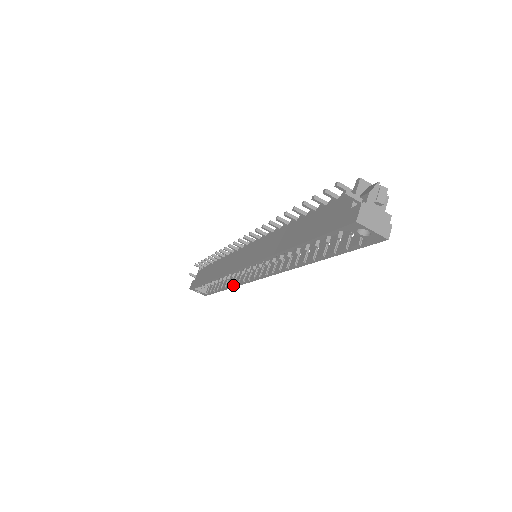
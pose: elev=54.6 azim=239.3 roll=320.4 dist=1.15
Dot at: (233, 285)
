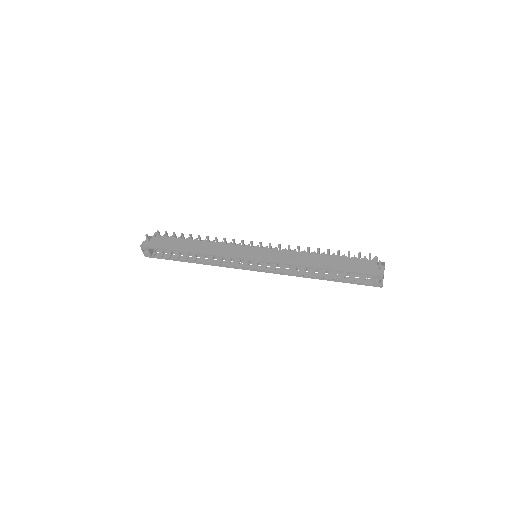
Dot at: (211, 264)
